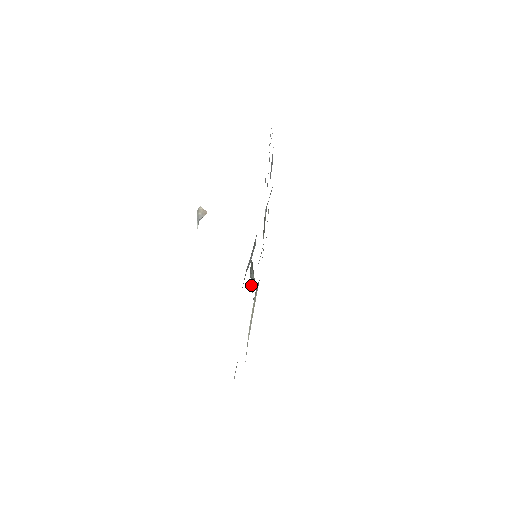
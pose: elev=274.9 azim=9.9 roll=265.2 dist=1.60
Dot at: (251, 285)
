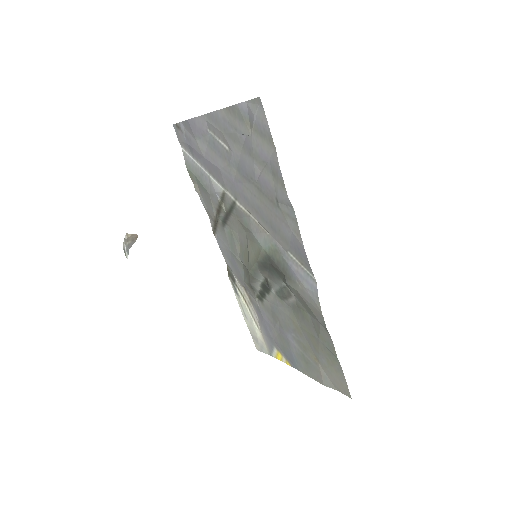
Dot at: (252, 285)
